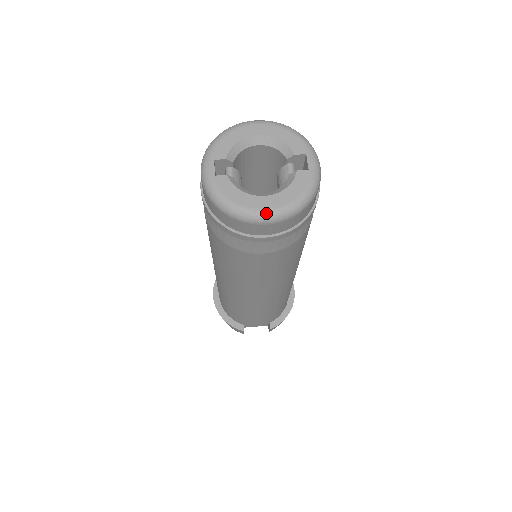
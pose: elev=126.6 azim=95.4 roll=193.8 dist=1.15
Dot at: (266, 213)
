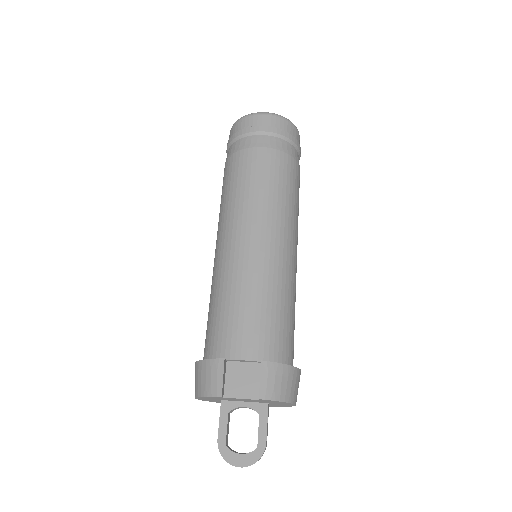
Dot at: (263, 112)
